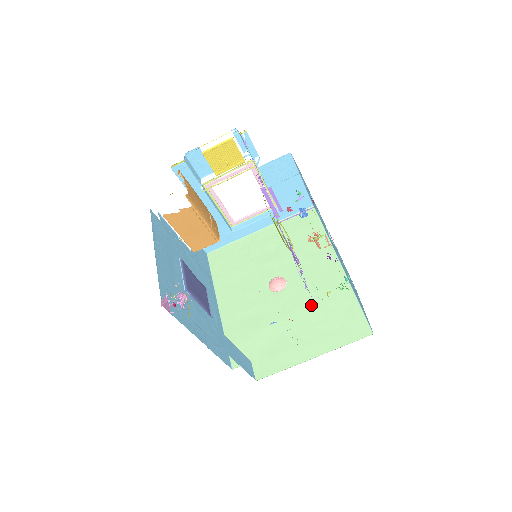
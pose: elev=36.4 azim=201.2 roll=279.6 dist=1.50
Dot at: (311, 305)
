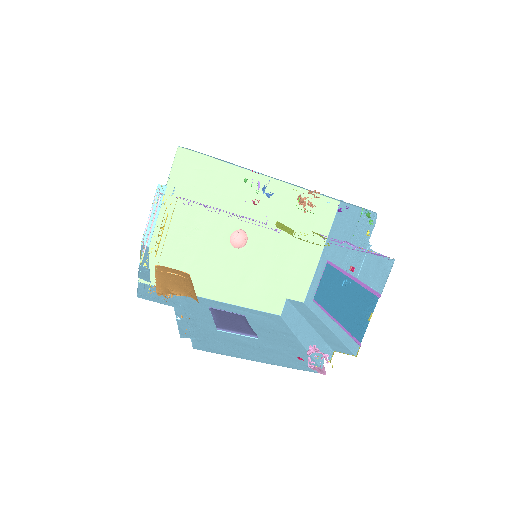
Dot at: occluded
